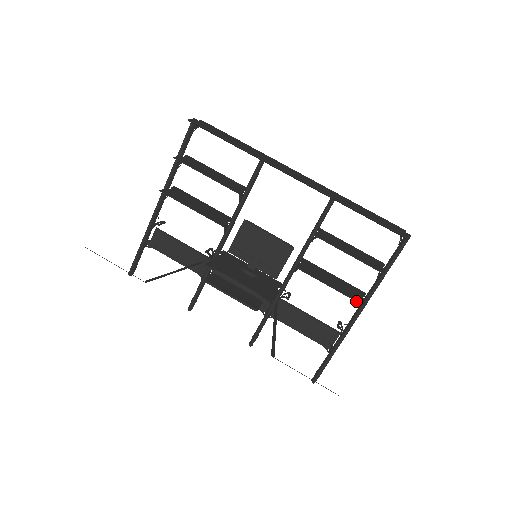
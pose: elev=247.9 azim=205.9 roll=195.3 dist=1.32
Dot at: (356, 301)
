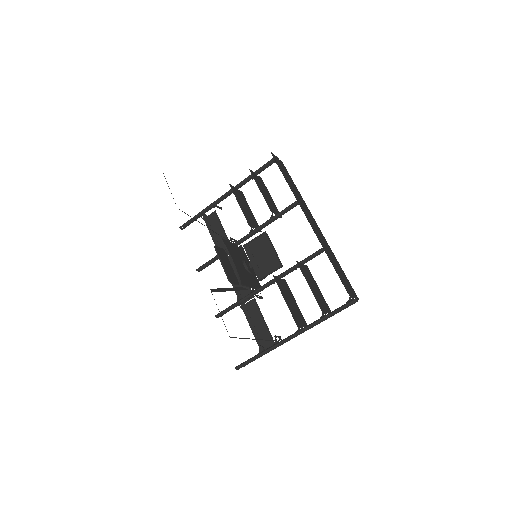
Dot at: (294, 320)
